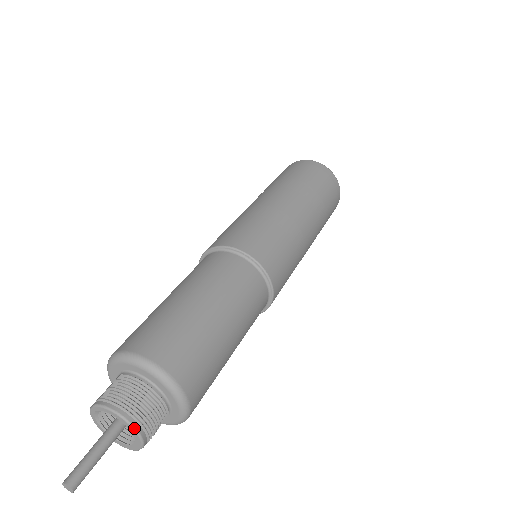
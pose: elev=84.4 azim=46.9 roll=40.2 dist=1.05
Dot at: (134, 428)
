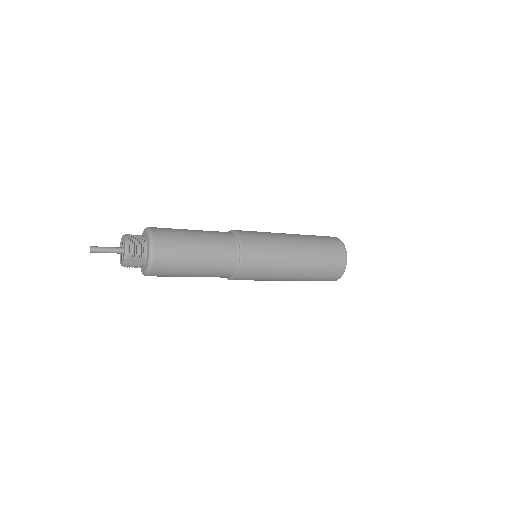
Dot at: (125, 242)
